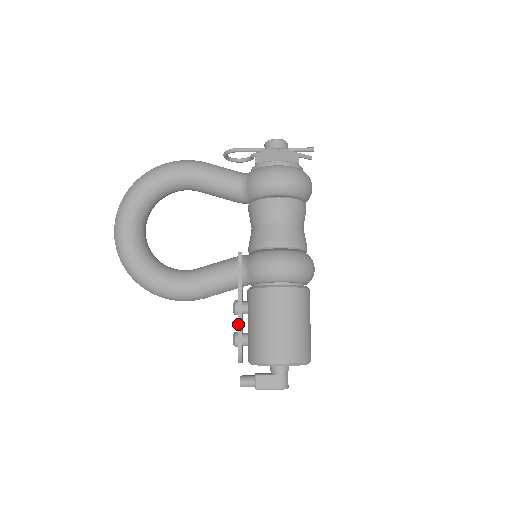
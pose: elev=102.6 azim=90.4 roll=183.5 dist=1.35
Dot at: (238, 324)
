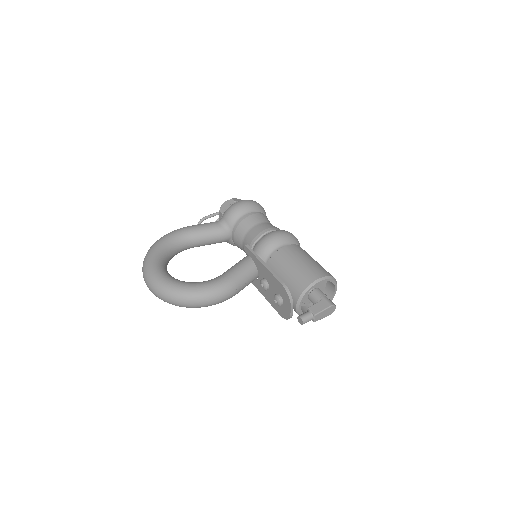
Dot at: (274, 275)
